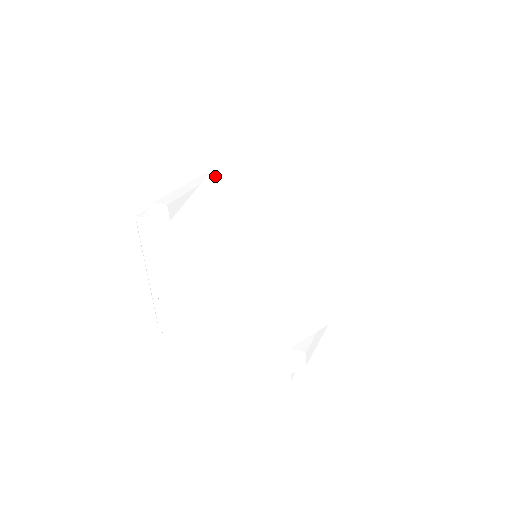
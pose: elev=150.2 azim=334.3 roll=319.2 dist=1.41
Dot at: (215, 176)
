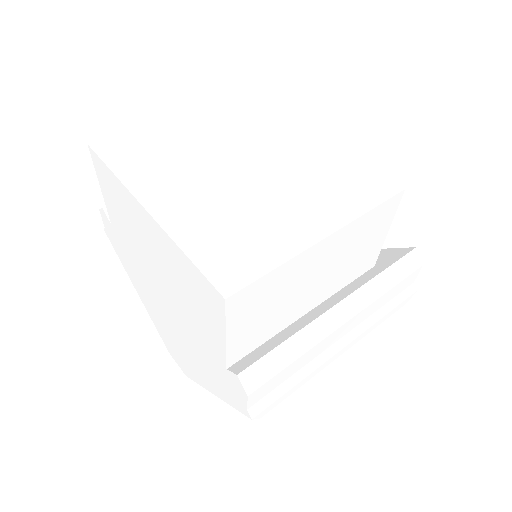
Dot at: (94, 158)
